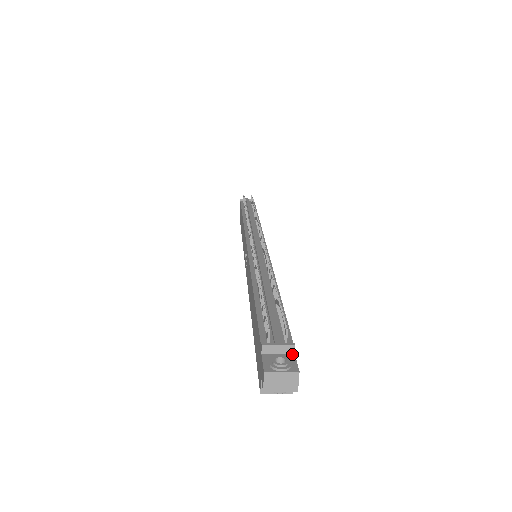
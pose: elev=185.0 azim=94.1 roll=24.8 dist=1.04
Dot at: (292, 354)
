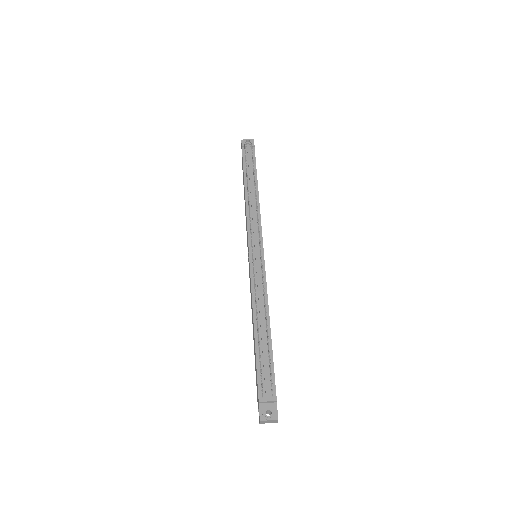
Dot at: (275, 403)
